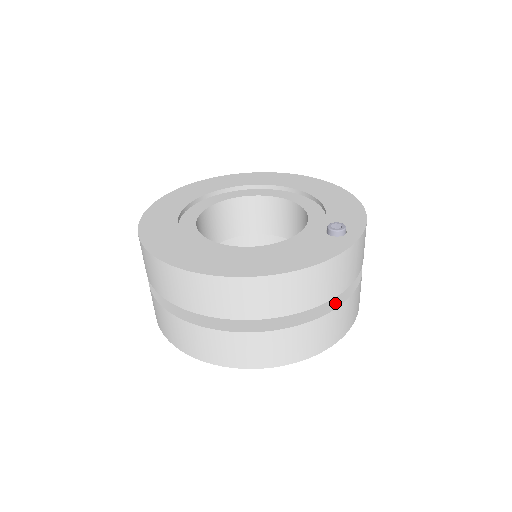
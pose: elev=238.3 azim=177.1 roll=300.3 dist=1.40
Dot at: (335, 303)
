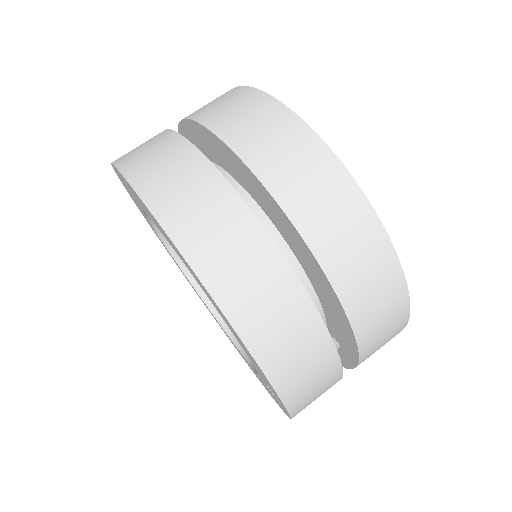
Dot at: occluded
